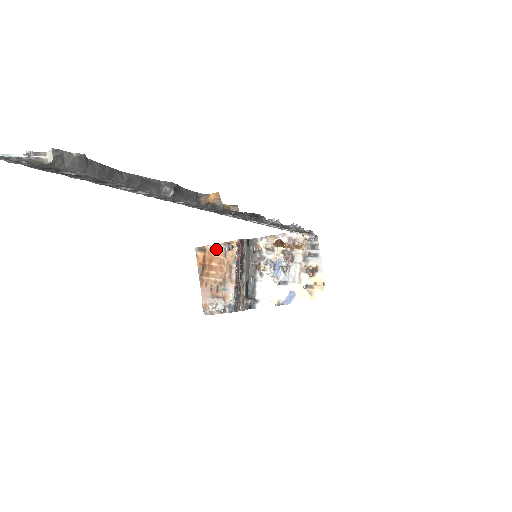
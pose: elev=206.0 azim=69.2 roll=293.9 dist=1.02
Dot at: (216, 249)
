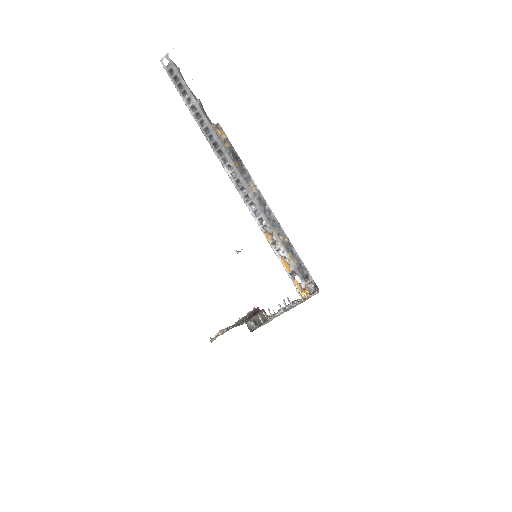
Dot at: occluded
